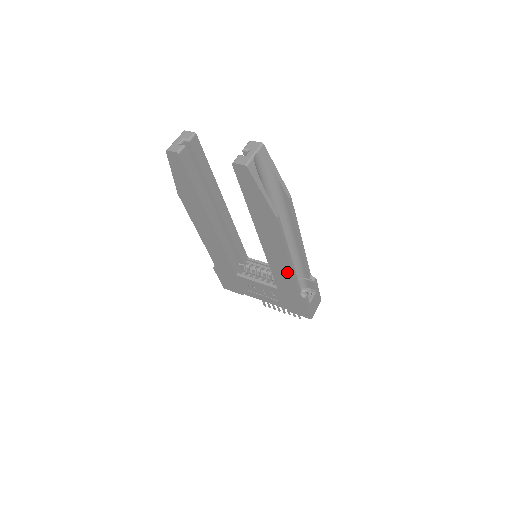
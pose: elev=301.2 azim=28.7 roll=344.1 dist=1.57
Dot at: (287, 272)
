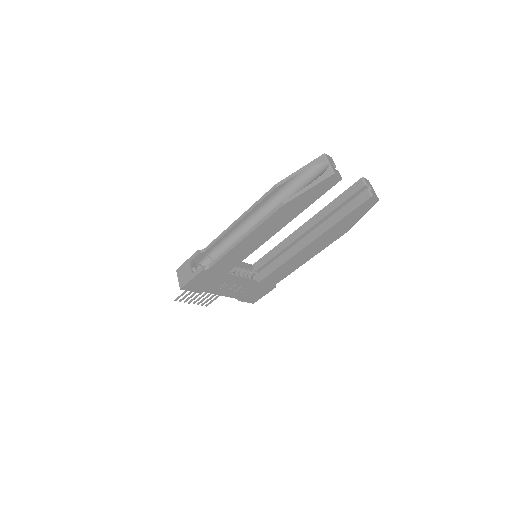
Dot at: (292, 269)
